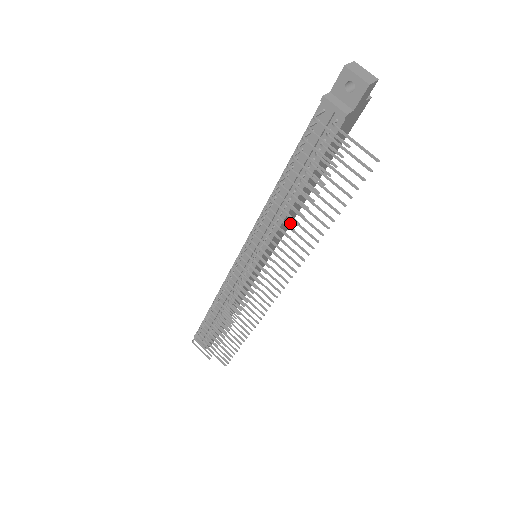
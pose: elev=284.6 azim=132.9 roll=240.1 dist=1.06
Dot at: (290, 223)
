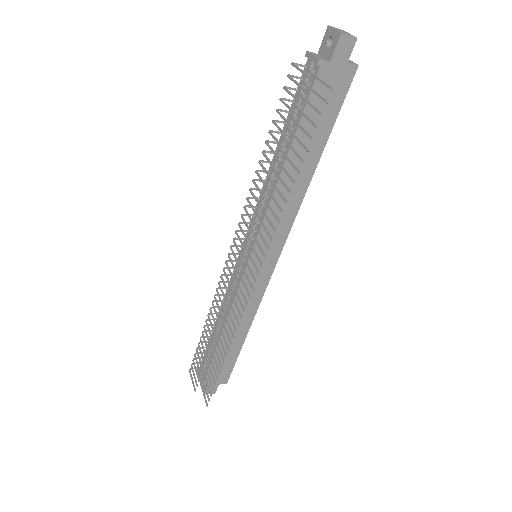
Dot at: (291, 220)
